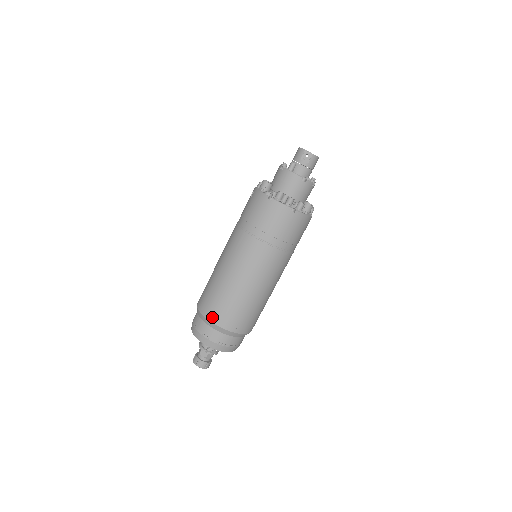
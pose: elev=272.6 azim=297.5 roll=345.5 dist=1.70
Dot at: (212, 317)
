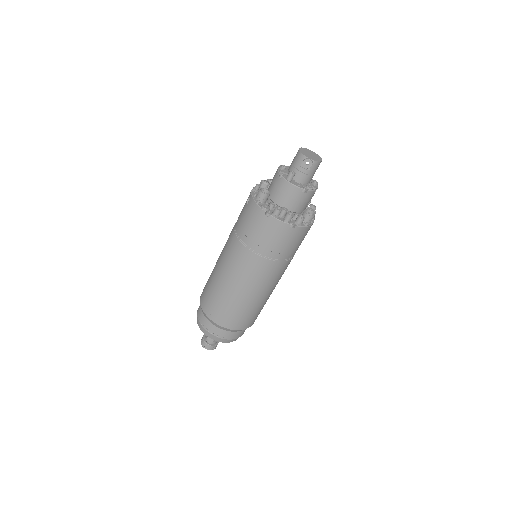
Dot at: (215, 319)
